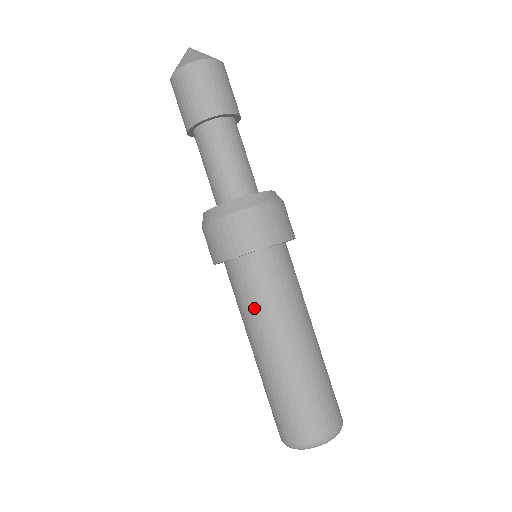
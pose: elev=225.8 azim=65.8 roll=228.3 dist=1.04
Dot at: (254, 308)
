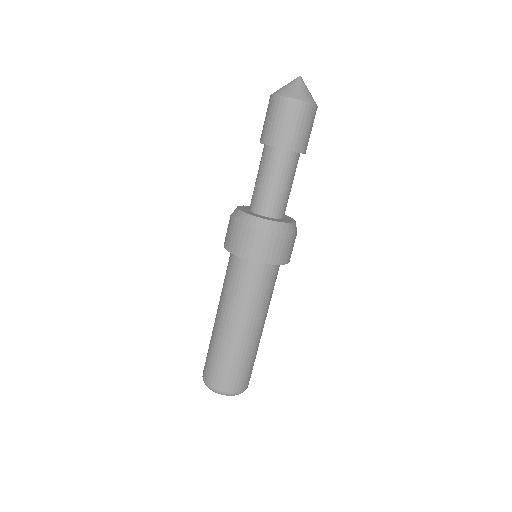
Dot at: (252, 299)
